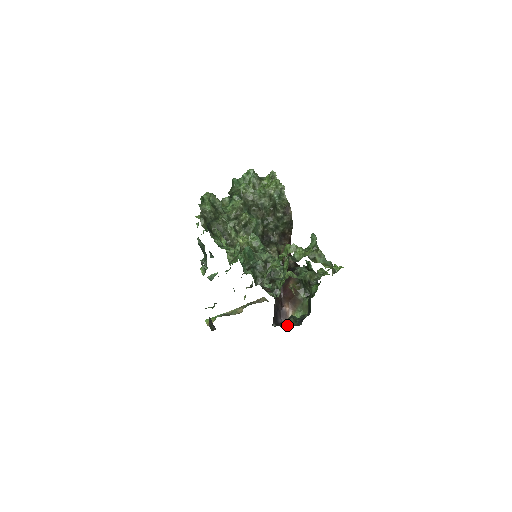
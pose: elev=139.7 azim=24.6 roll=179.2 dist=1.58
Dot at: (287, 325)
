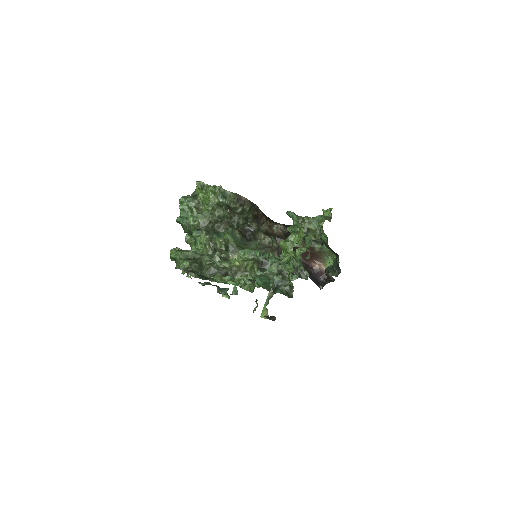
Dot at: (330, 279)
